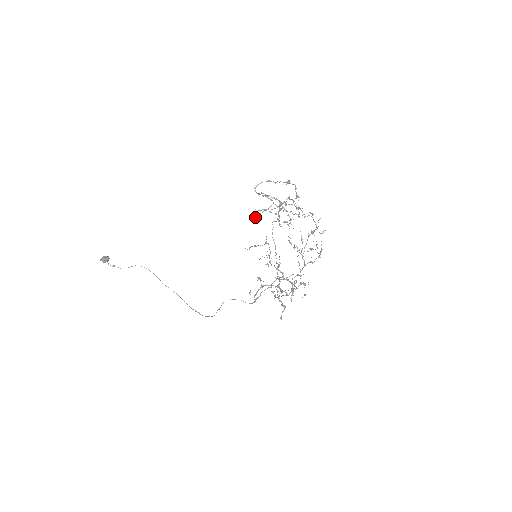
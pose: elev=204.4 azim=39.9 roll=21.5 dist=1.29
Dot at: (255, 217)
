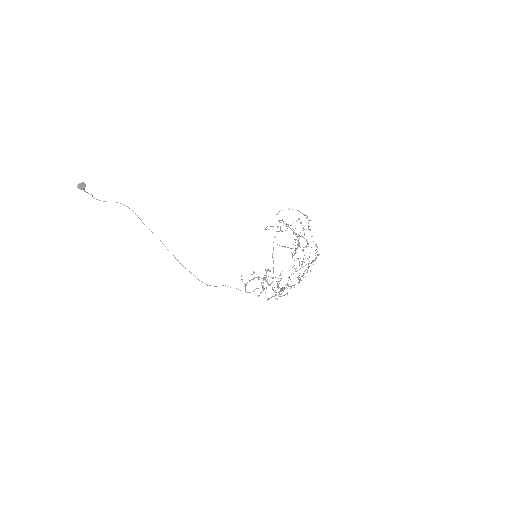
Dot at: occluded
